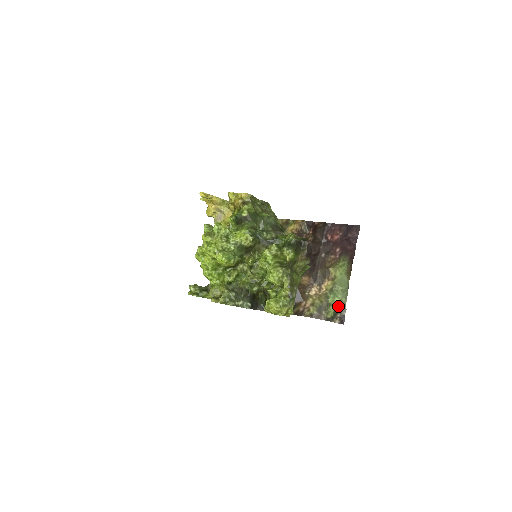
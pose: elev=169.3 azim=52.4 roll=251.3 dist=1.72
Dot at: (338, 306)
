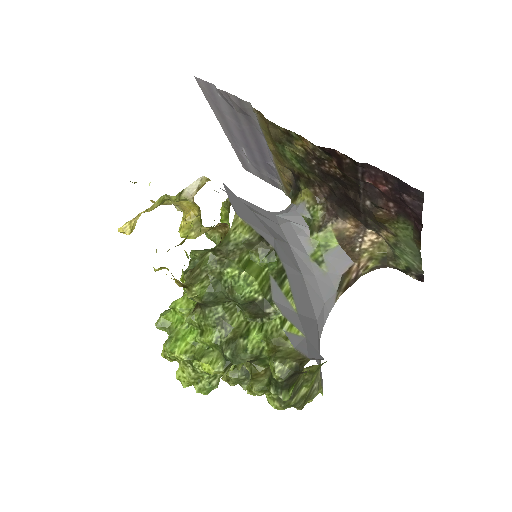
Dot at: (410, 265)
